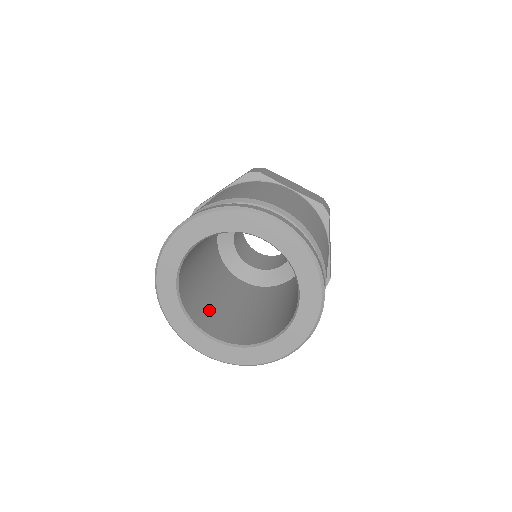
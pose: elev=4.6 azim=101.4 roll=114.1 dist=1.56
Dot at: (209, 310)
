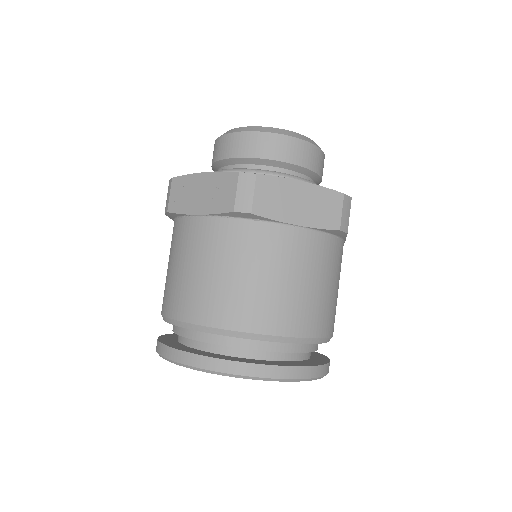
Dot at: occluded
